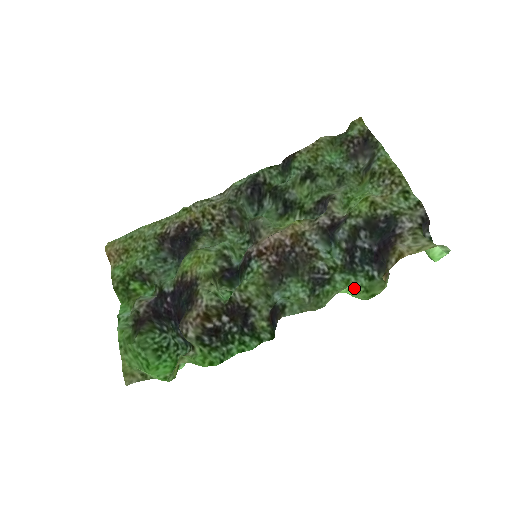
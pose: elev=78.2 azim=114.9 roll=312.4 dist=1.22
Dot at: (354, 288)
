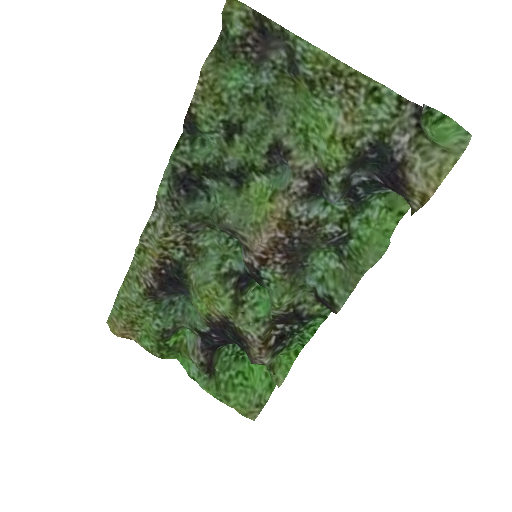
Dot at: (388, 244)
